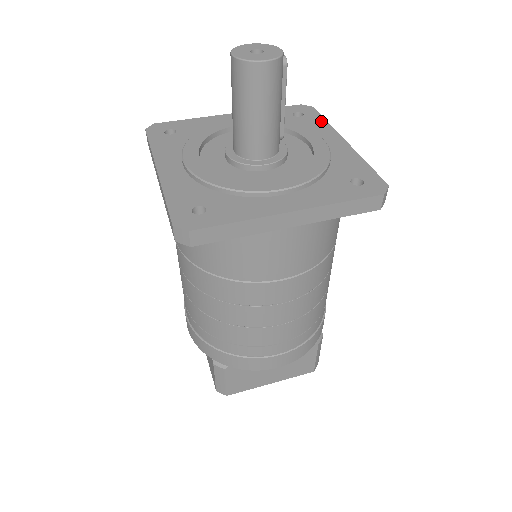
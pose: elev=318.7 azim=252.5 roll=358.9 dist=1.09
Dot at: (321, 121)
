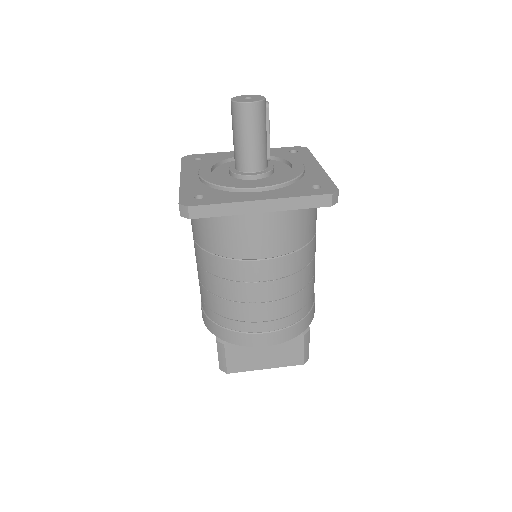
Dot at: (308, 155)
